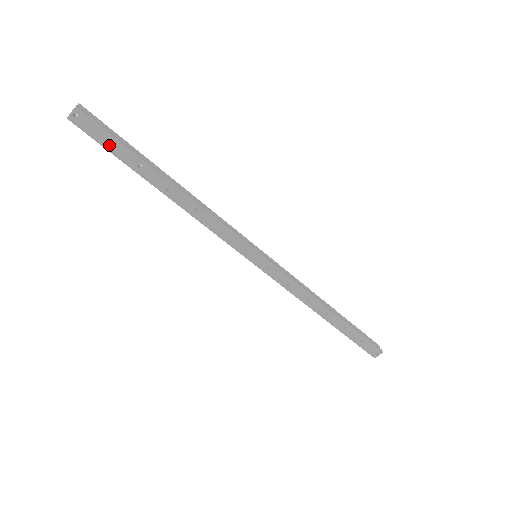
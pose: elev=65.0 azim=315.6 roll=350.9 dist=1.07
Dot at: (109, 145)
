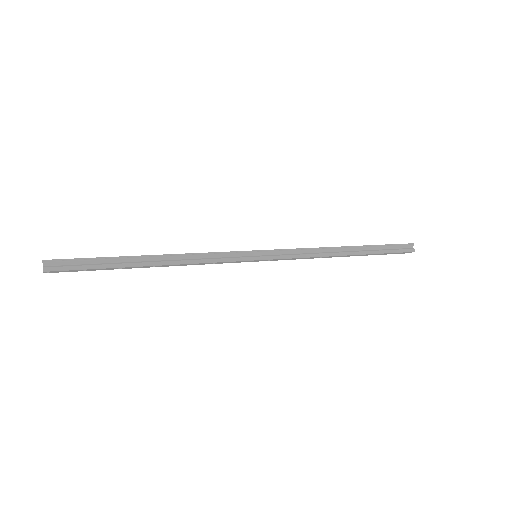
Dot at: (87, 270)
